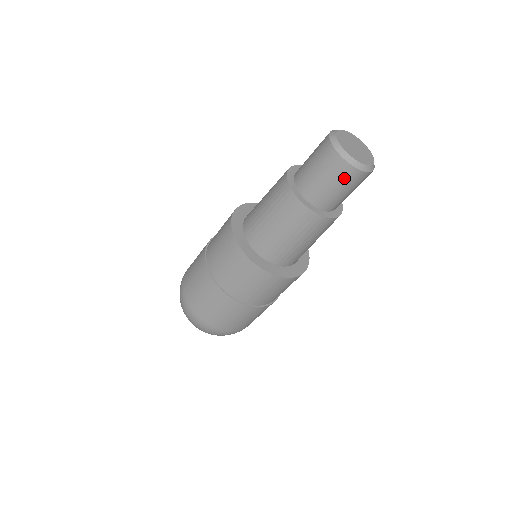
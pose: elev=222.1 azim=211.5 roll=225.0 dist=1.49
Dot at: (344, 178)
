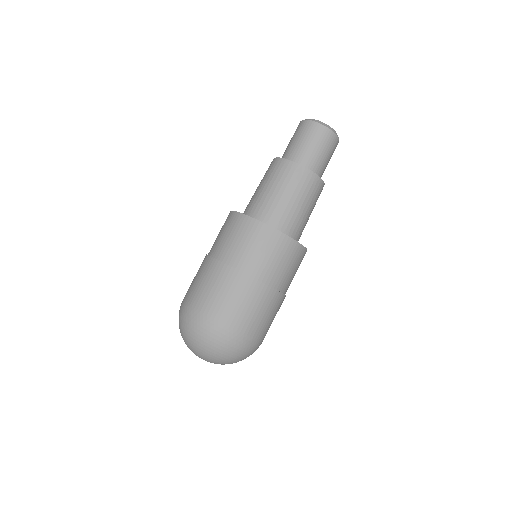
Dot at: (330, 144)
